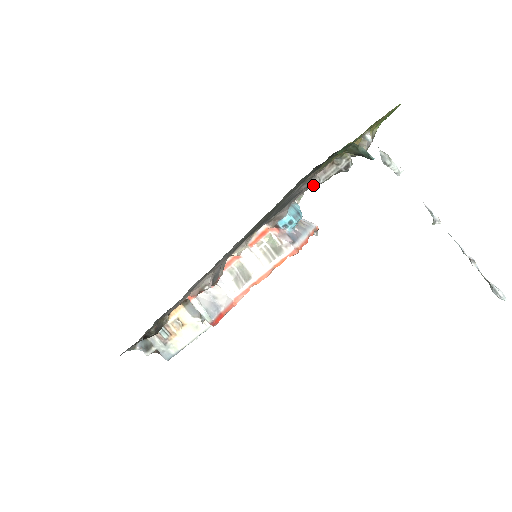
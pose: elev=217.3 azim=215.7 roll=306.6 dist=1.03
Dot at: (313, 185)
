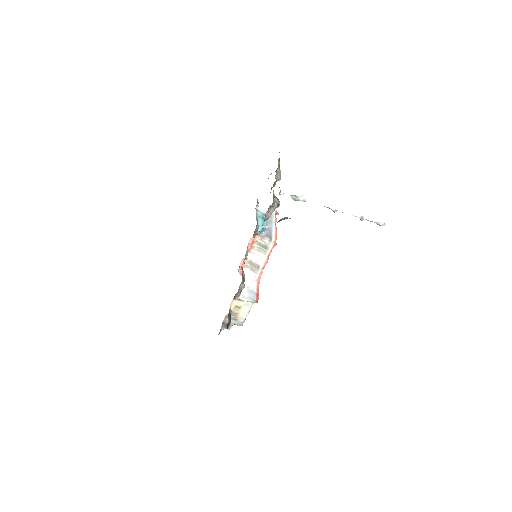
Dot at: occluded
